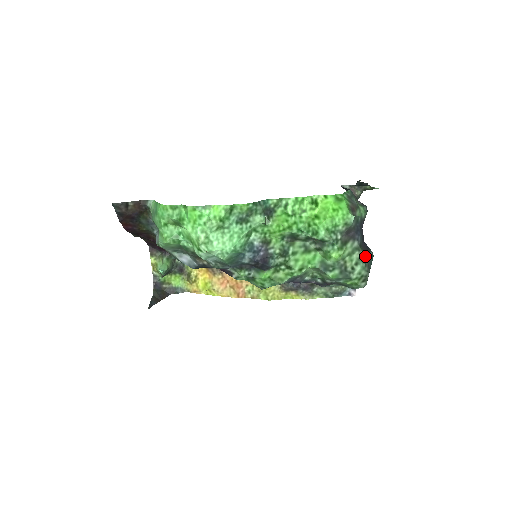
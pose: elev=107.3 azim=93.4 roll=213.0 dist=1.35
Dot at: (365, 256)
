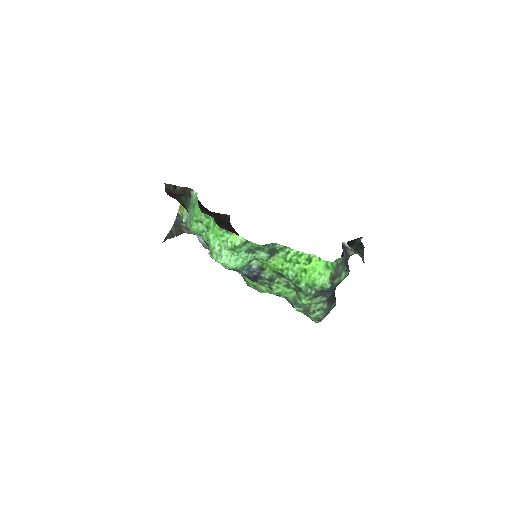
Dot at: (328, 306)
